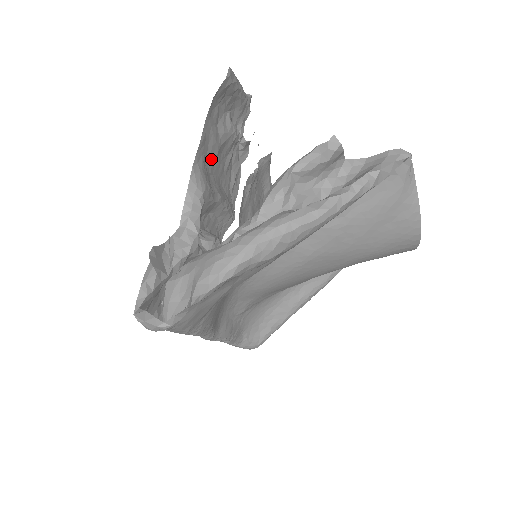
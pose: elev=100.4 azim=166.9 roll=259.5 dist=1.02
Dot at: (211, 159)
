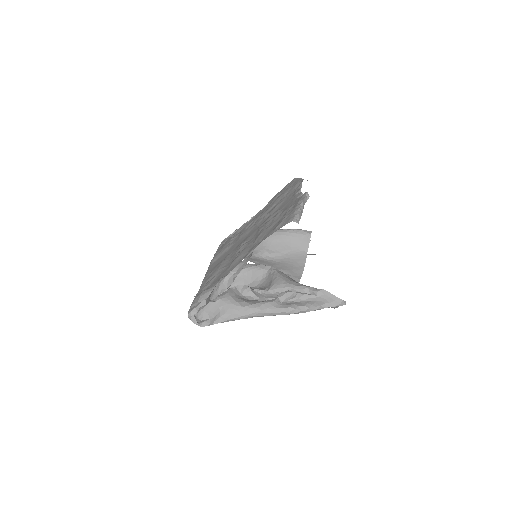
Dot at: occluded
